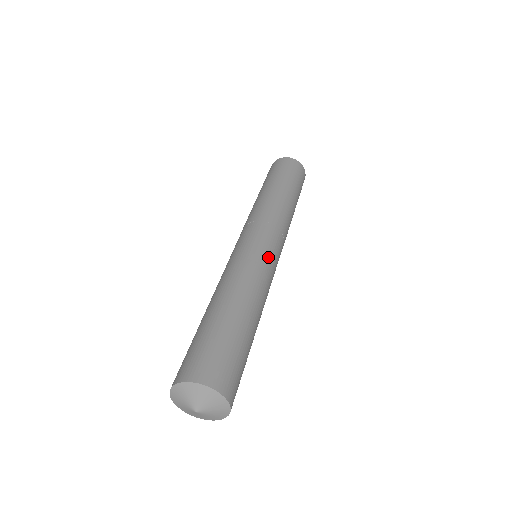
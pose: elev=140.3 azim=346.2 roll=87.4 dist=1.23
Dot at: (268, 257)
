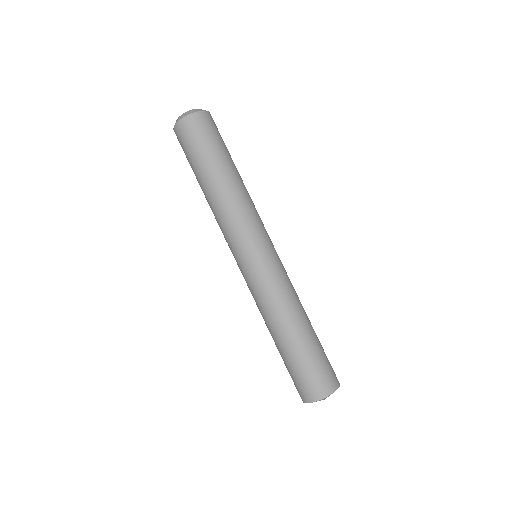
Dot at: occluded
